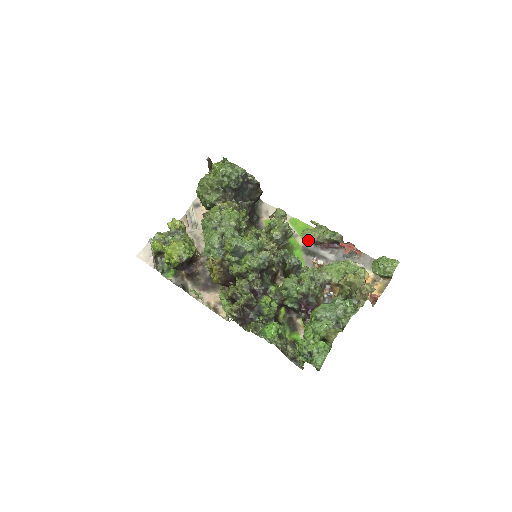
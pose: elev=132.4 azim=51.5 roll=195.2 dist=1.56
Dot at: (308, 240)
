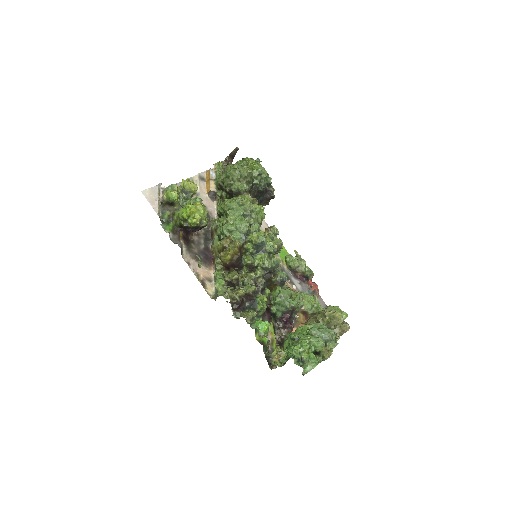
Dot at: (290, 264)
